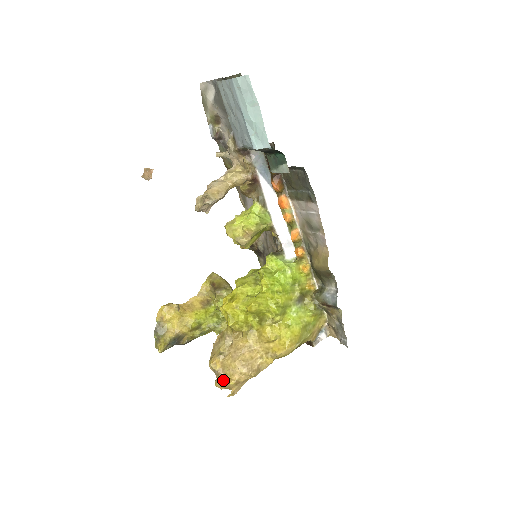
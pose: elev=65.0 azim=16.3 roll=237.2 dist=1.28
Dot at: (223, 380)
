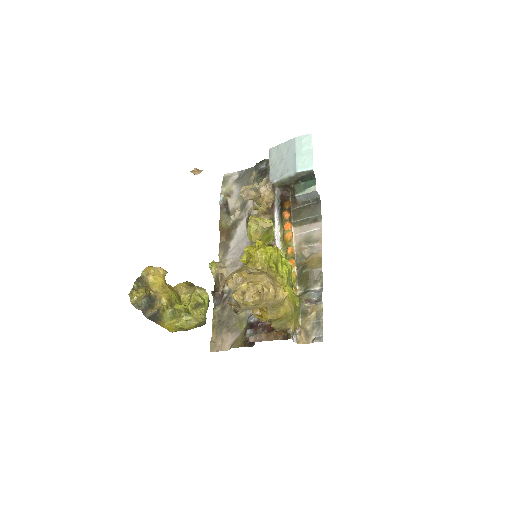
Dot at: (246, 287)
